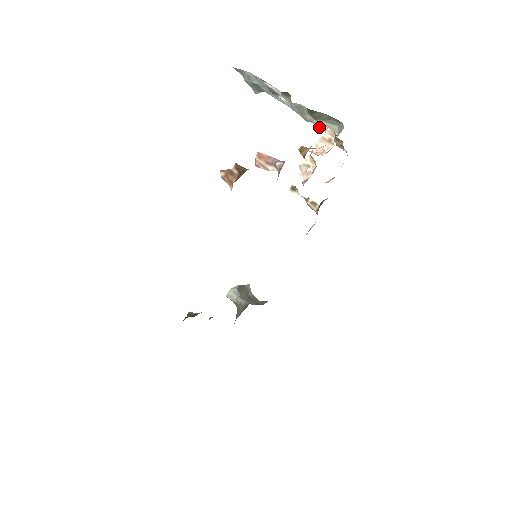
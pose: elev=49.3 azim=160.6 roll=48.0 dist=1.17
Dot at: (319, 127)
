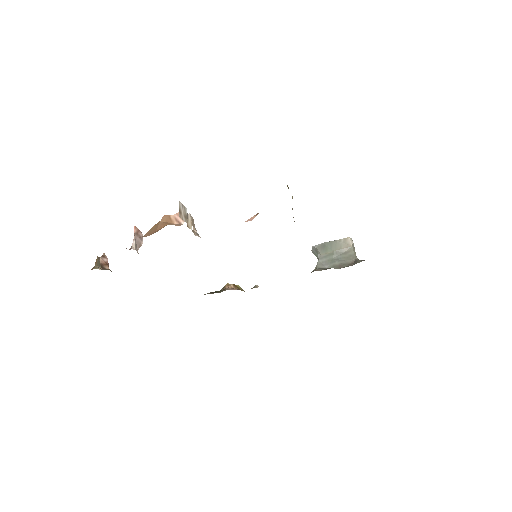
Dot at: occluded
